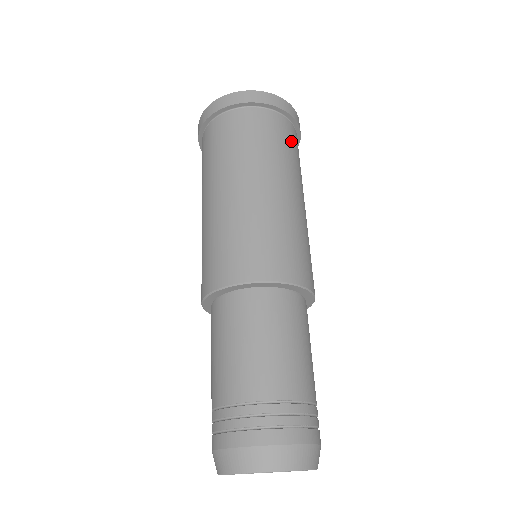
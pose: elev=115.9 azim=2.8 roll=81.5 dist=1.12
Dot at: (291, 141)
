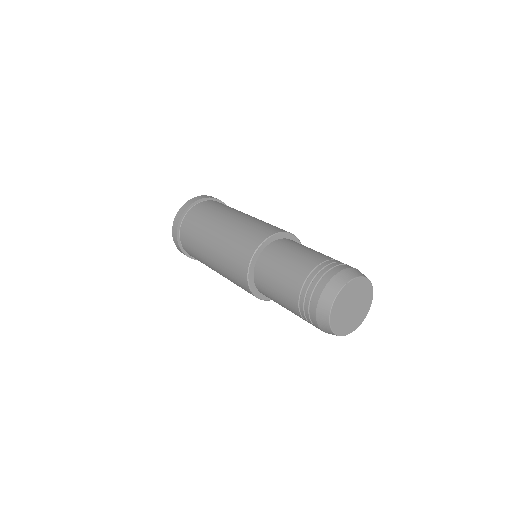
Dot at: occluded
